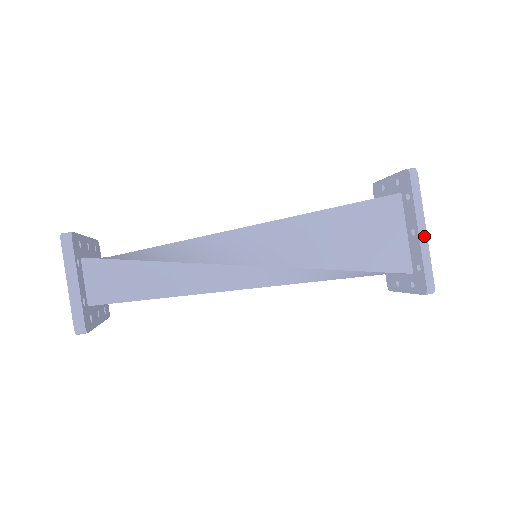
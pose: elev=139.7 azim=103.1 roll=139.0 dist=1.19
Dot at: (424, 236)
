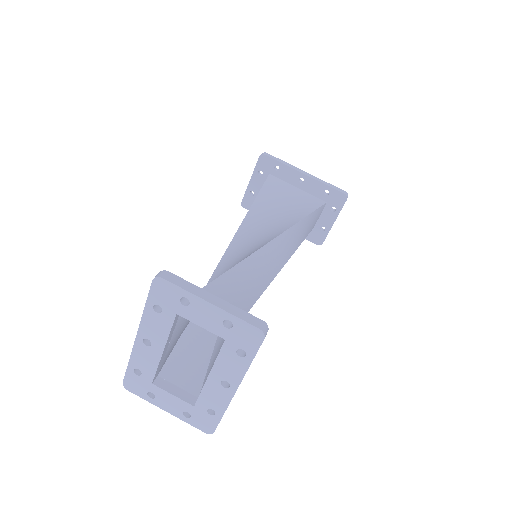
Dot at: (309, 175)
